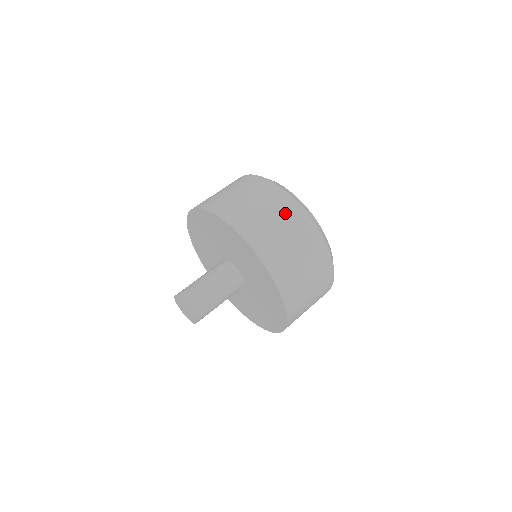
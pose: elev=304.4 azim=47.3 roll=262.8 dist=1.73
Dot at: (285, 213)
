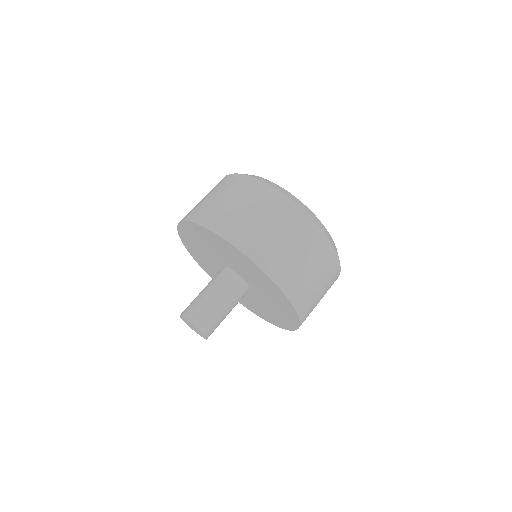
Dot at: (234, 188)
